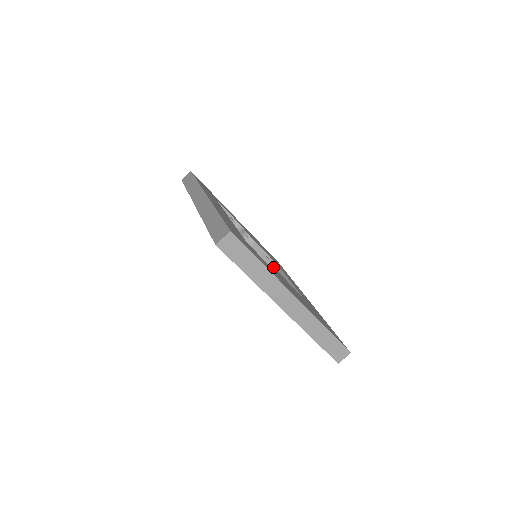
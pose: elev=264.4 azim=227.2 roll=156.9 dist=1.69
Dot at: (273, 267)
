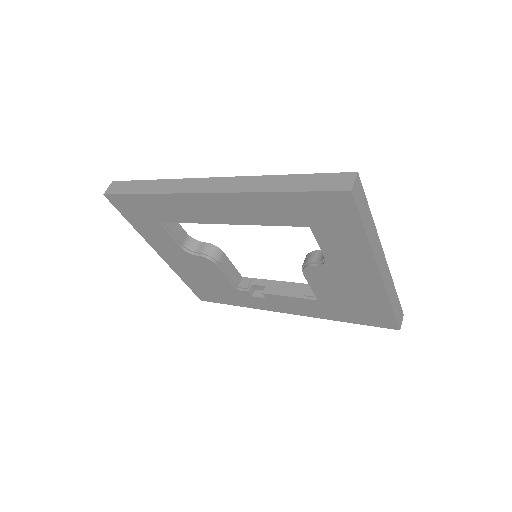
Dot at: (240, 280)
